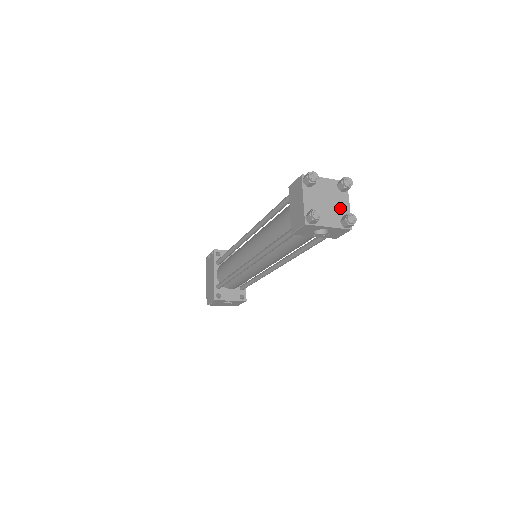
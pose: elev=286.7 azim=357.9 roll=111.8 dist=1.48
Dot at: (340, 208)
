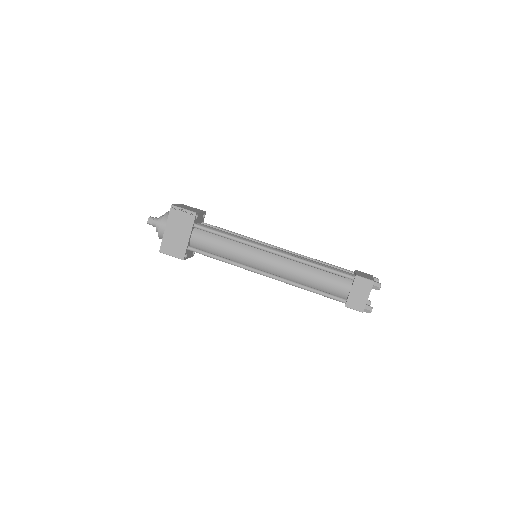
Dot at: occluded
